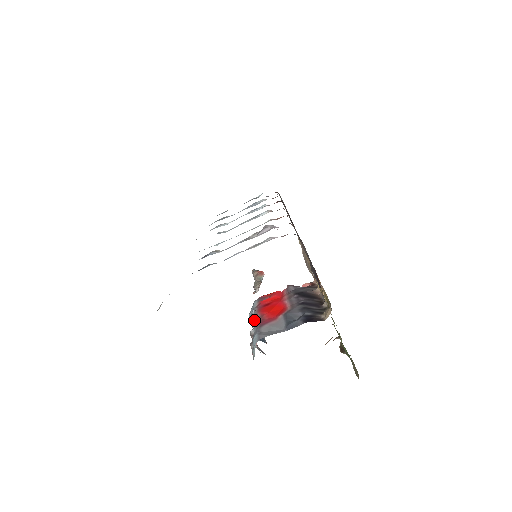
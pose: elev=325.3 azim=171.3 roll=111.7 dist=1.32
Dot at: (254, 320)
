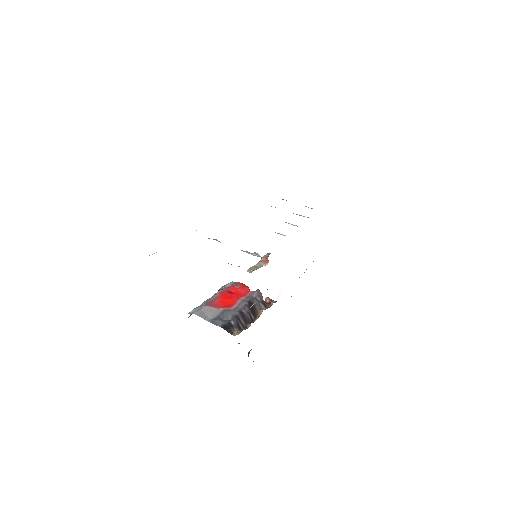
Dot at: (213, 295)
